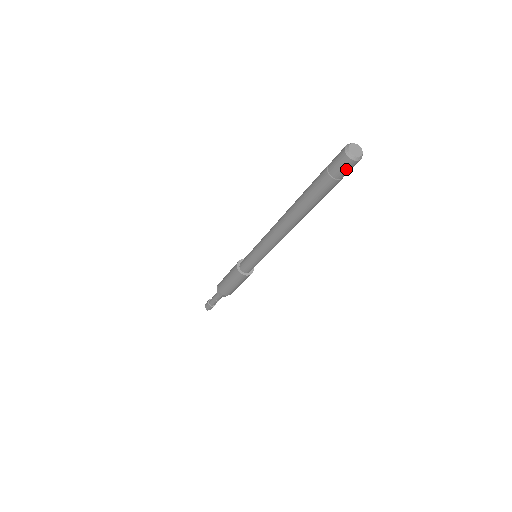
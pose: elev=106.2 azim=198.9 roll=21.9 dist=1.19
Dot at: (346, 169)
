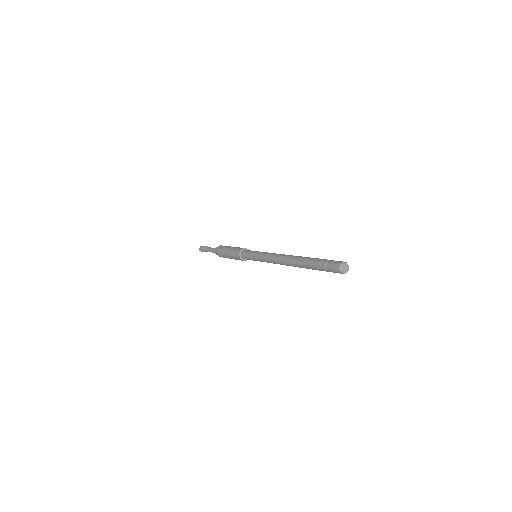
Dot at: (334, 270)
